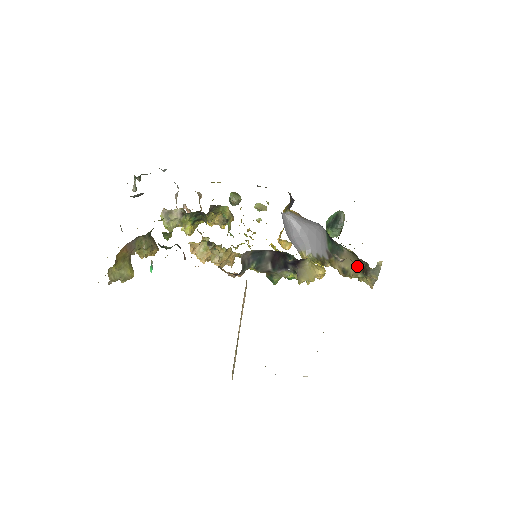
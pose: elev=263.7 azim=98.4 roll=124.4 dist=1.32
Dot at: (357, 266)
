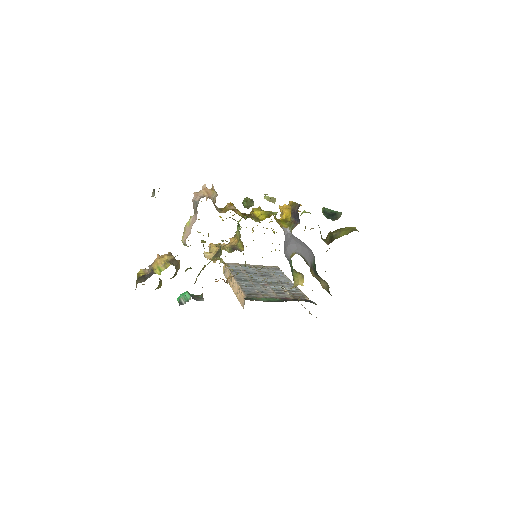
Dot at: (327, 285)
